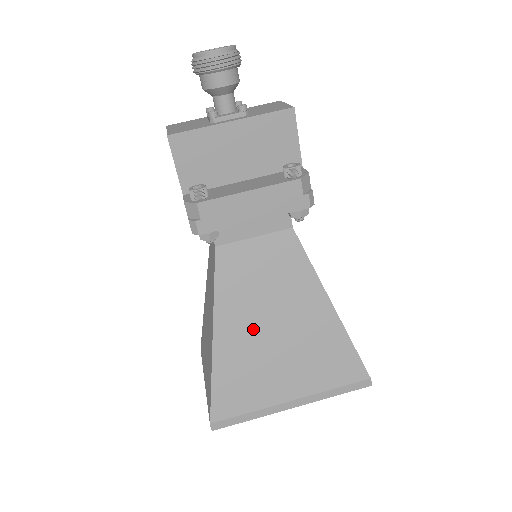
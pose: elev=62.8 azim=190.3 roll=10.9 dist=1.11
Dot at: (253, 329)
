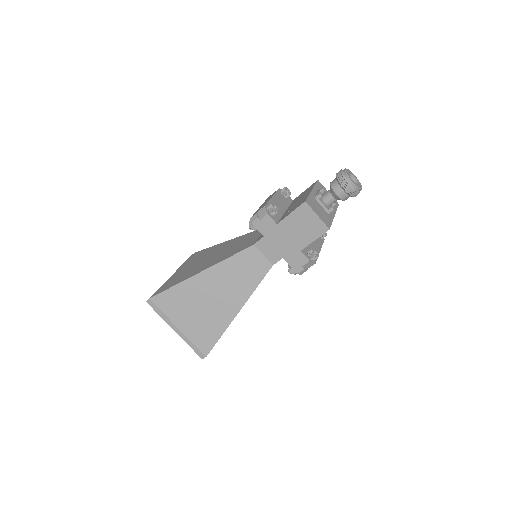
Dot at: occluded
